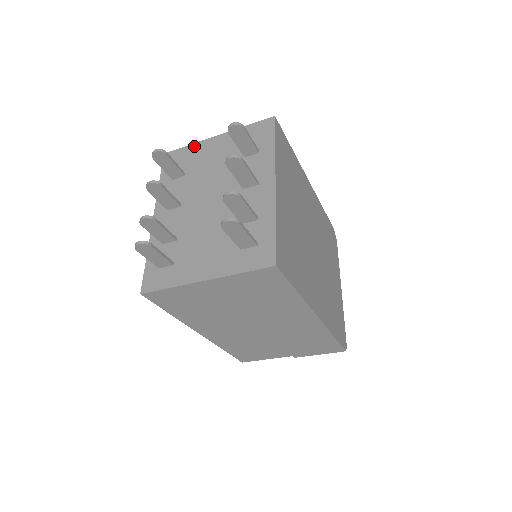
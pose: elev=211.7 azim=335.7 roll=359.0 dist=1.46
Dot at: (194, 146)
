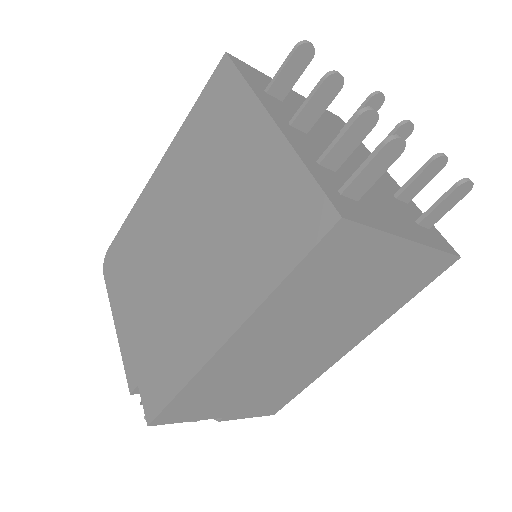
Dot at: (269, 77)
